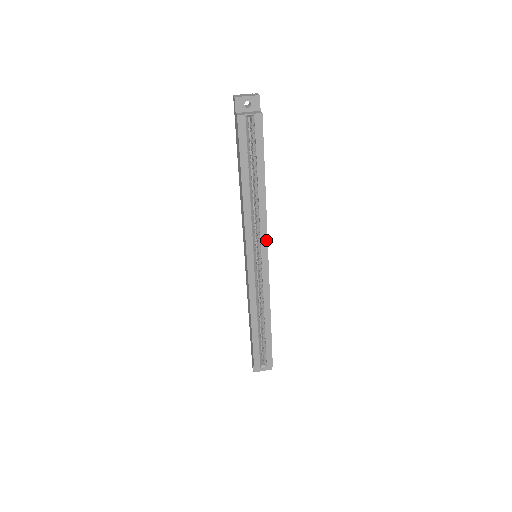
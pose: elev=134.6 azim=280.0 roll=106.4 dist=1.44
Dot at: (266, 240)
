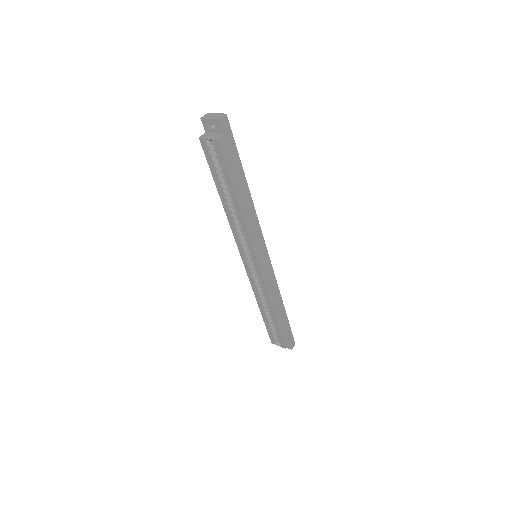
Dot at: (252, 248)
